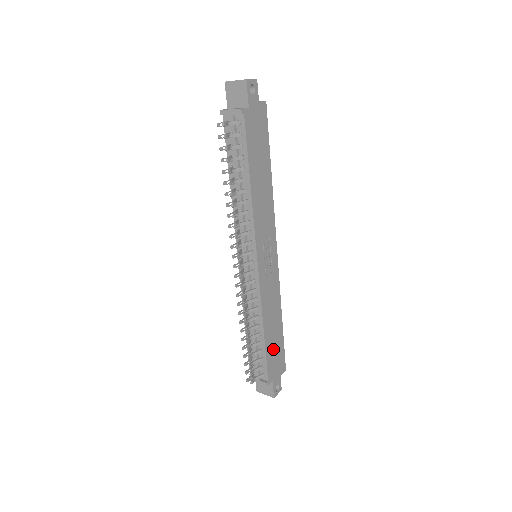
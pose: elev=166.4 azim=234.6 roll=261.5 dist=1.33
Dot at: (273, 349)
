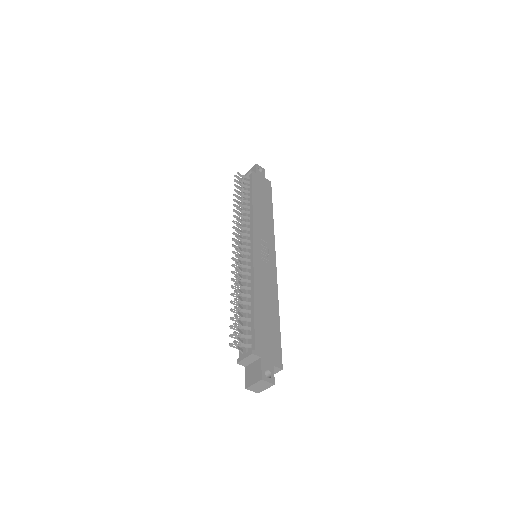
Dot at: (265, 327)
